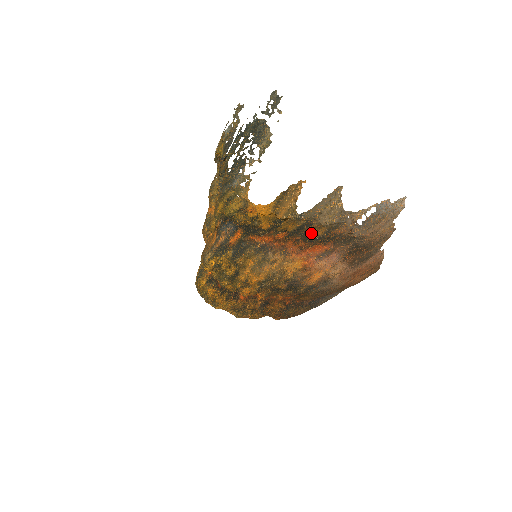
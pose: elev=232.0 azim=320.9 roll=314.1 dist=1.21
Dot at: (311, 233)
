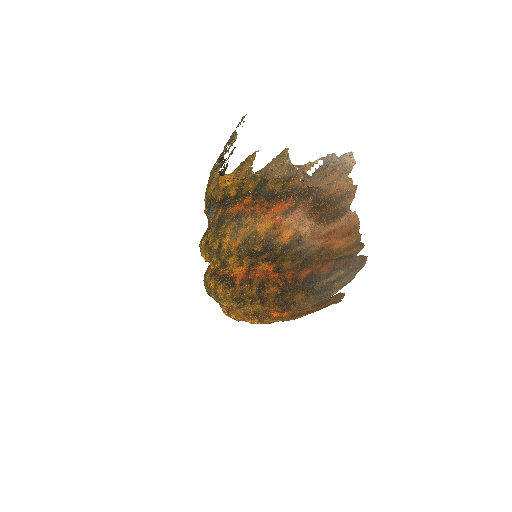
Dot at: (271, 191)
